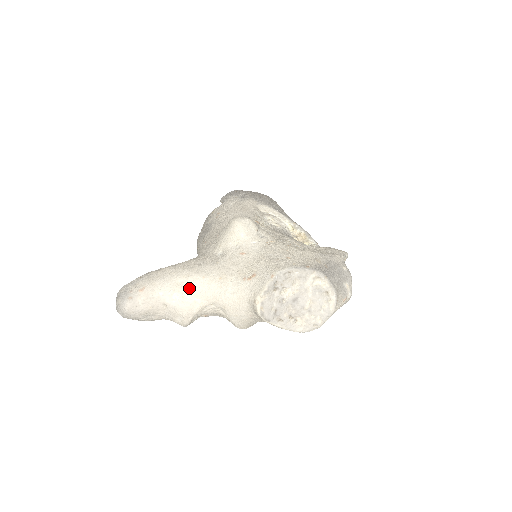
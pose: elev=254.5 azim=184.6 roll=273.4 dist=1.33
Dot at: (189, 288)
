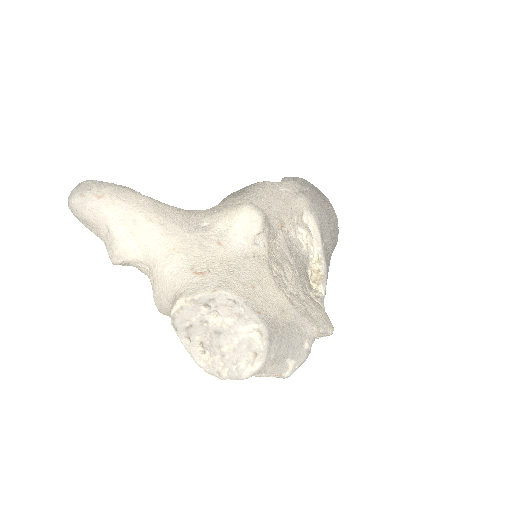
Dot at: (140, 232)
